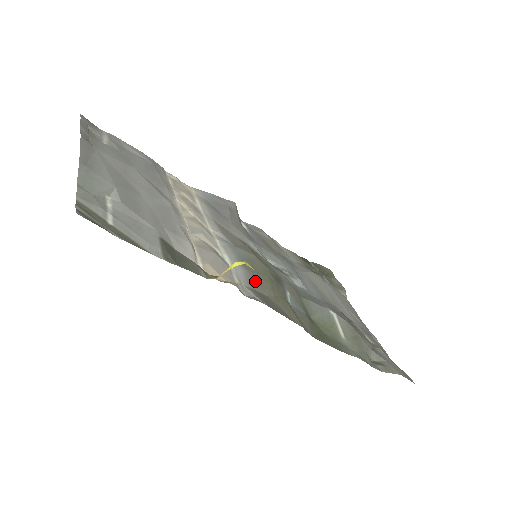
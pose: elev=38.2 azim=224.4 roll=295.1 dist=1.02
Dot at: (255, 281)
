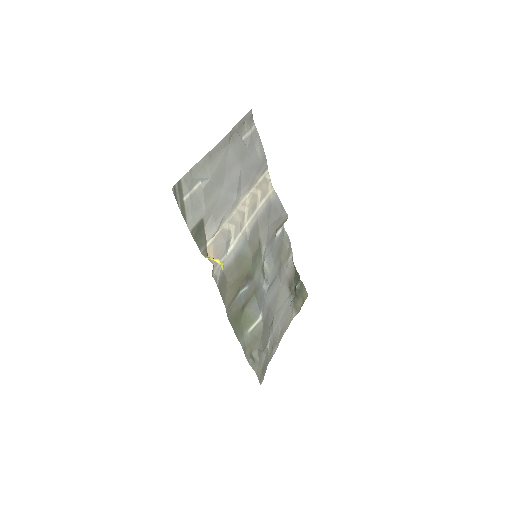
Dot at: (231, 270)
